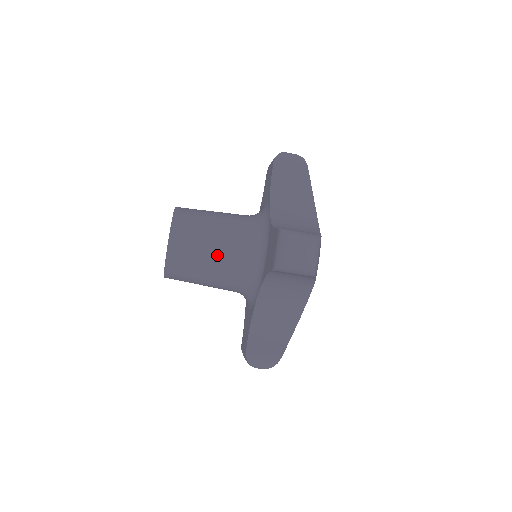
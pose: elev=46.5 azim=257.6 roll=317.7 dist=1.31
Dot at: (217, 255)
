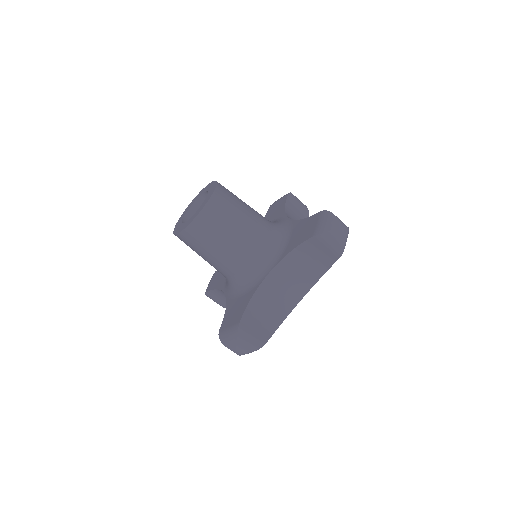
Dot at: (246, 225)
